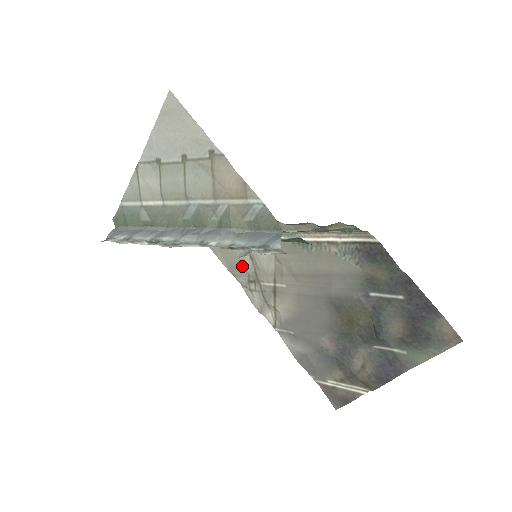
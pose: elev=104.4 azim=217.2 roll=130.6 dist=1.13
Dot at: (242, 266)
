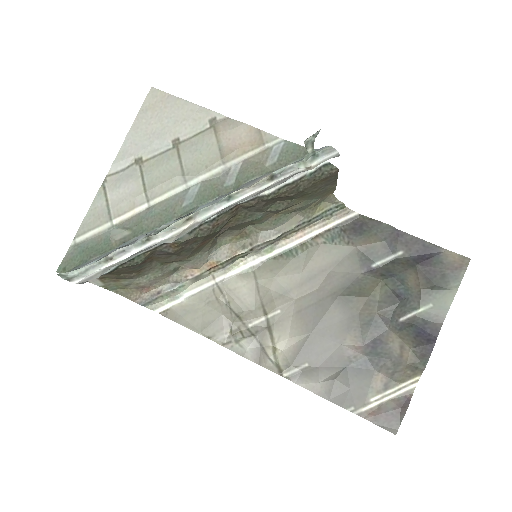
Dot at: (219, 316)
